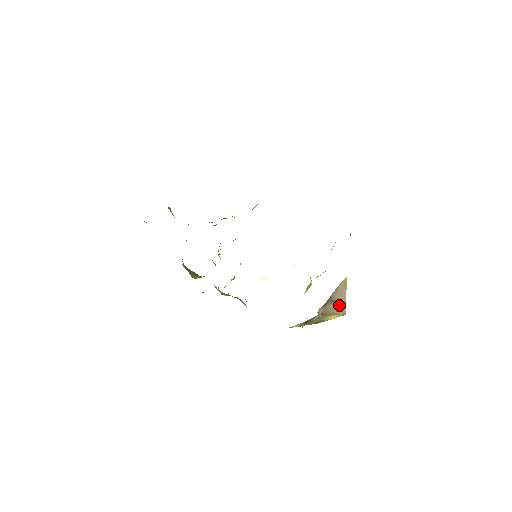
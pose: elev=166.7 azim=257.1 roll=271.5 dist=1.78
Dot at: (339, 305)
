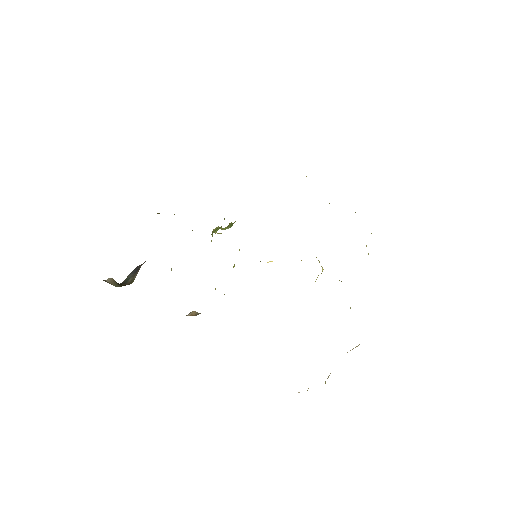
Dot at: occluded
